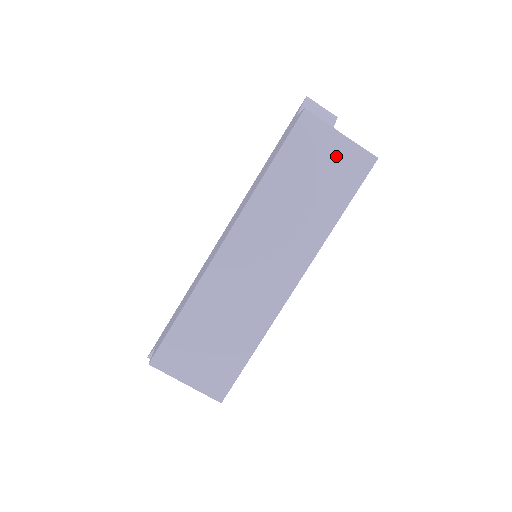
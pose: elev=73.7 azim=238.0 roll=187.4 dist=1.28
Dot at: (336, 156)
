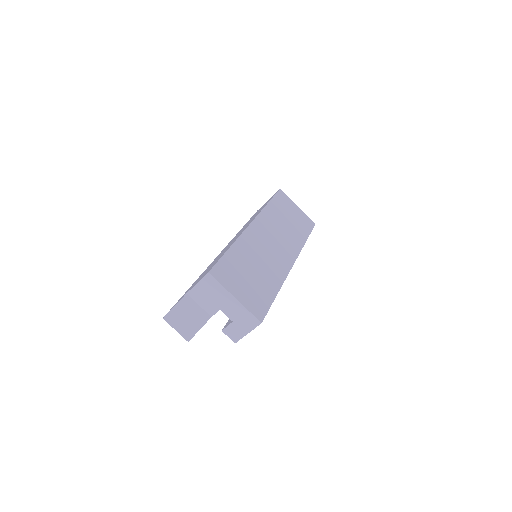
Dot at: (298, 214)
